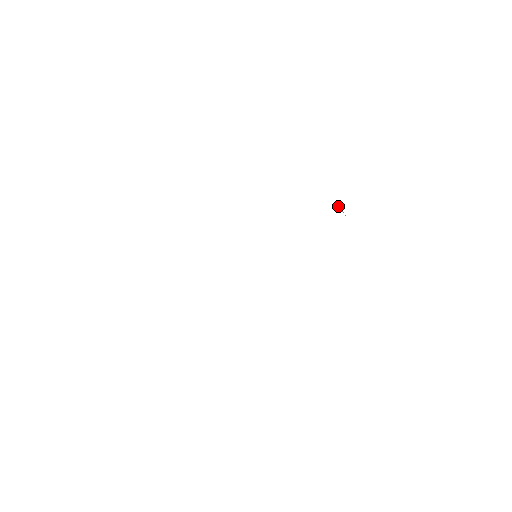
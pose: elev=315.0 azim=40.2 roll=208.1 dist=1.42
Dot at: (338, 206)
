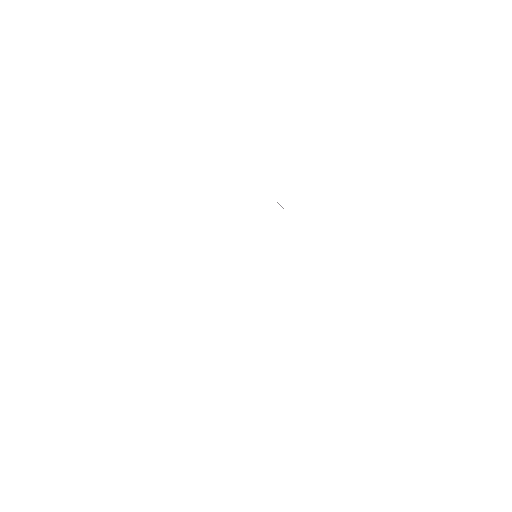
Dot at: (278, 203)
